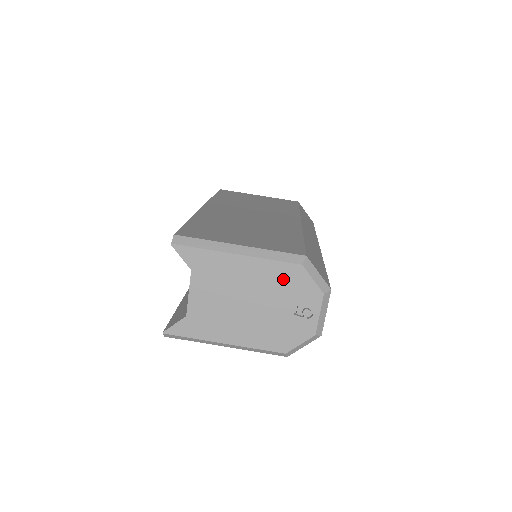
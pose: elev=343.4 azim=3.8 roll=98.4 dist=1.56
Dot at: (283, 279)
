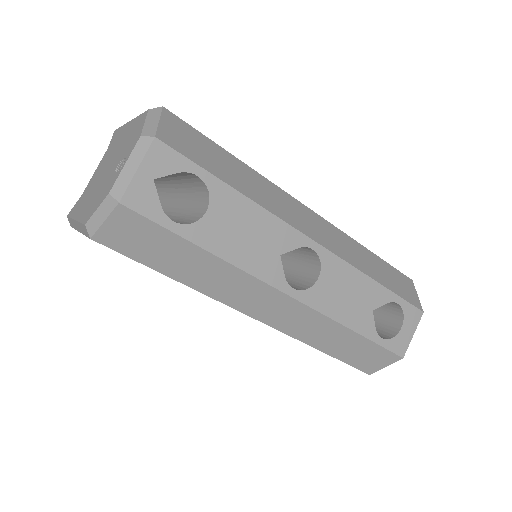
Dot at: (133, 132)
